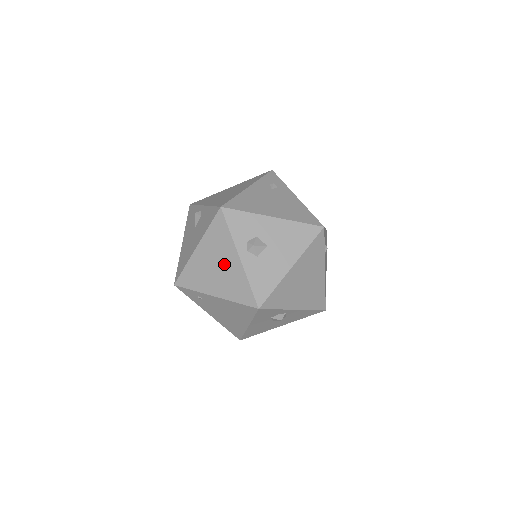
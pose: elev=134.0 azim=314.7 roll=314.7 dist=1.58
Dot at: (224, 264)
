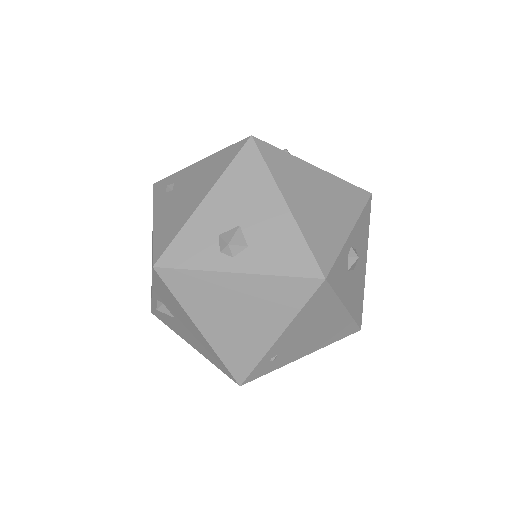
Dot at: (238, 301)
